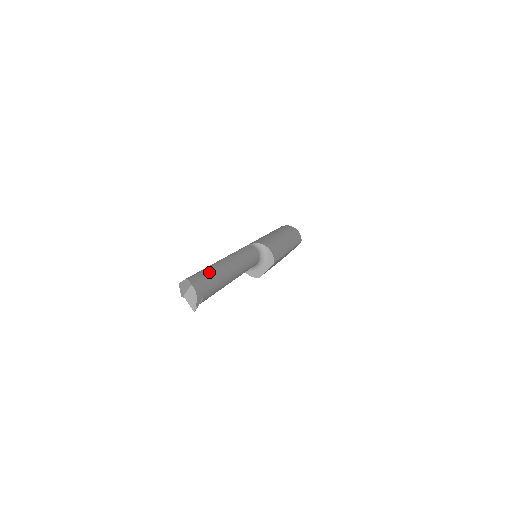
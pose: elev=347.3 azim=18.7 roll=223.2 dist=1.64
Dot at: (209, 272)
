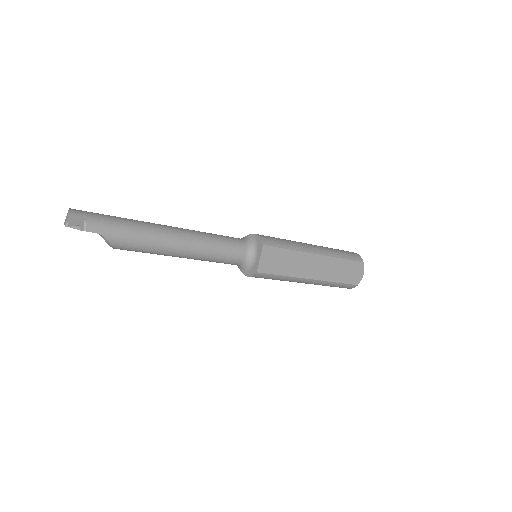
Dot at: (116, 217)
